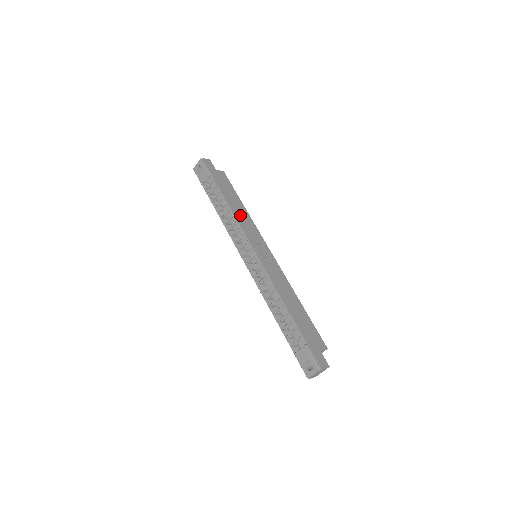
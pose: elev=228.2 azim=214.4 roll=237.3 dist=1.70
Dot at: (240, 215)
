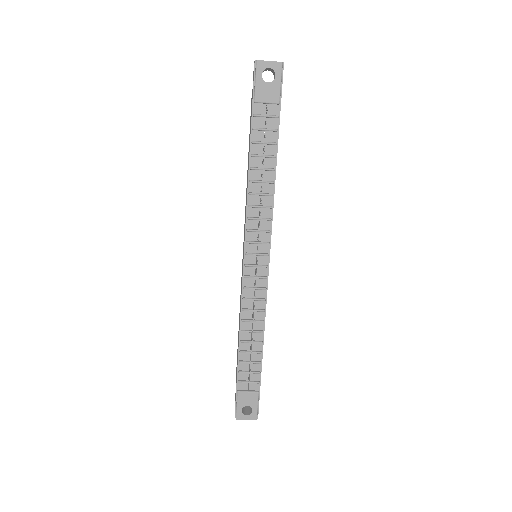
Dot at: occluded
